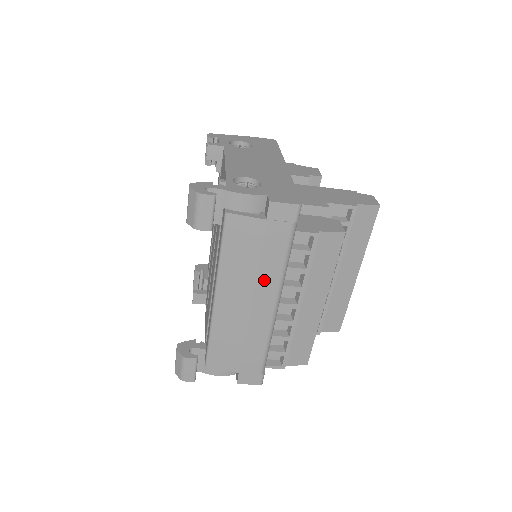
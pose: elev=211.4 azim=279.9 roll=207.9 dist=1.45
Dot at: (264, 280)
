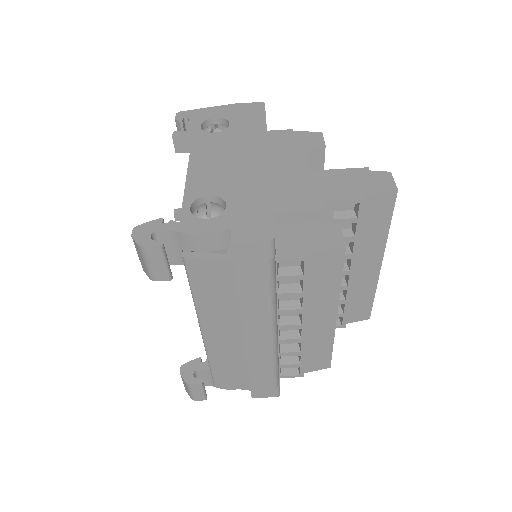
Dot at: (251, 316)
